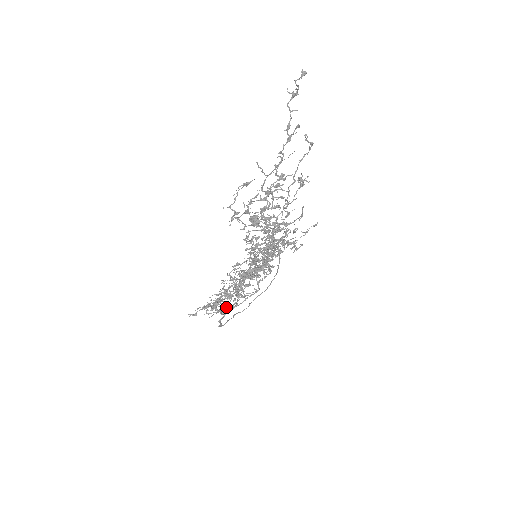
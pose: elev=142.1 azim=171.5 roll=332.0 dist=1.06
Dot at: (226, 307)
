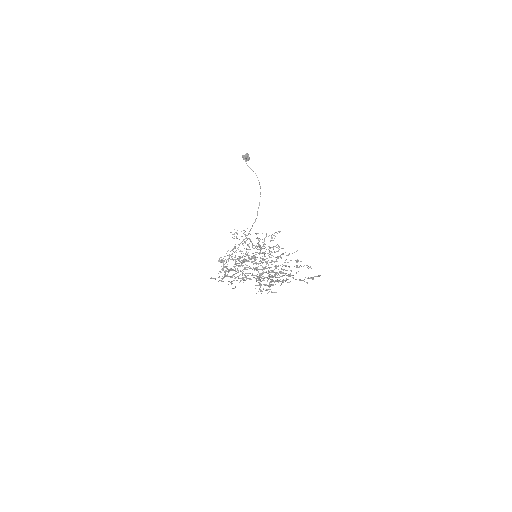
Dot at: occluded
